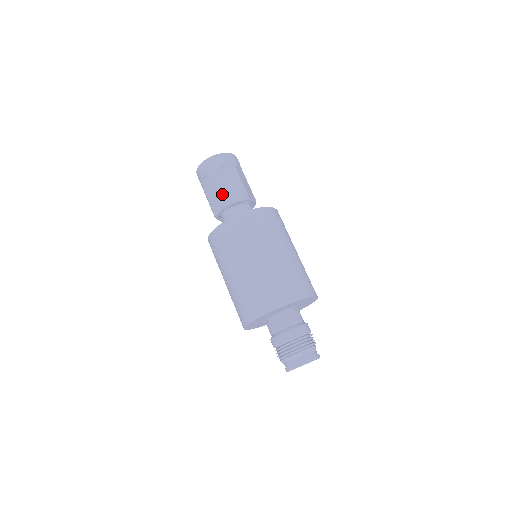
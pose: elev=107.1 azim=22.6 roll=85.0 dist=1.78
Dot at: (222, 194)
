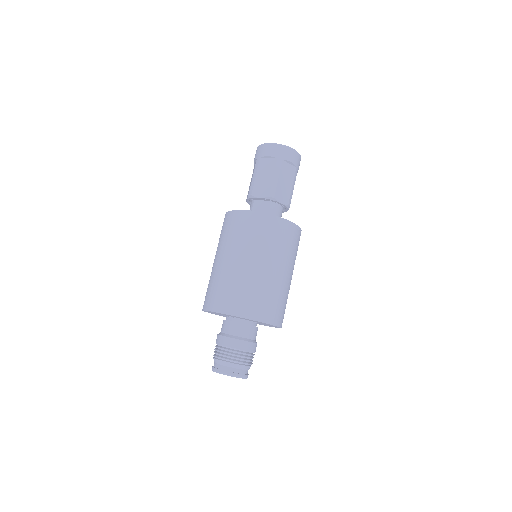
Dot at: (253, 184)
